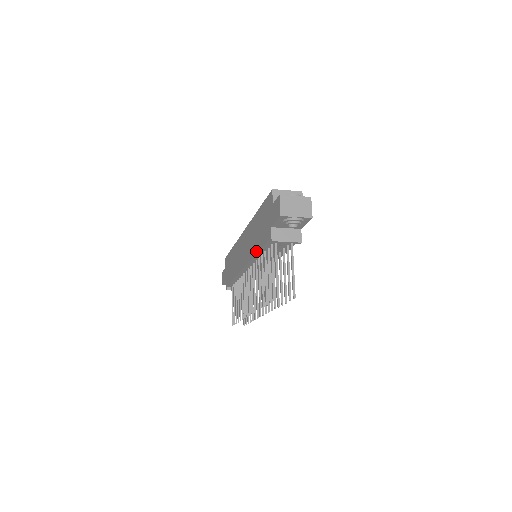
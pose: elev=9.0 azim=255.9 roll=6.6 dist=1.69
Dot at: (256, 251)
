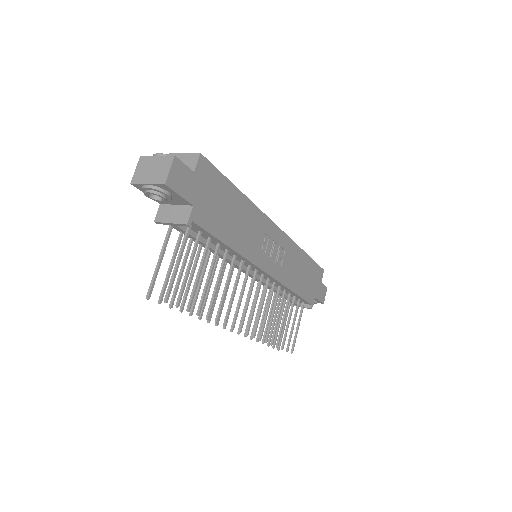
Dot at: occluded
